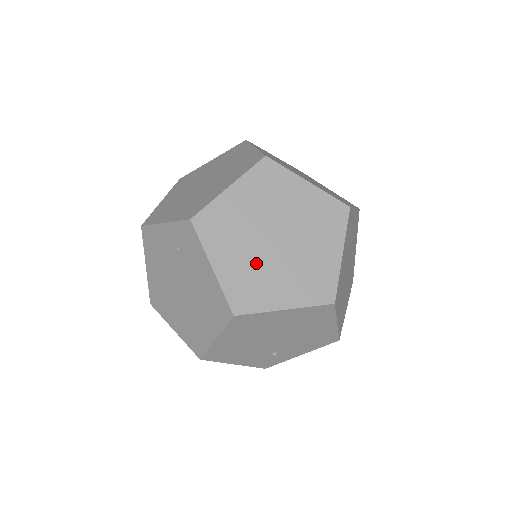
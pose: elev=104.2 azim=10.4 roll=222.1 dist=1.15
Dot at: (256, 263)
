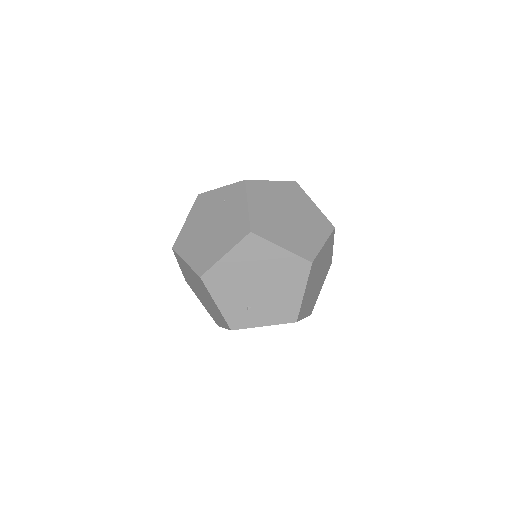
Dot at: (273, 218)
